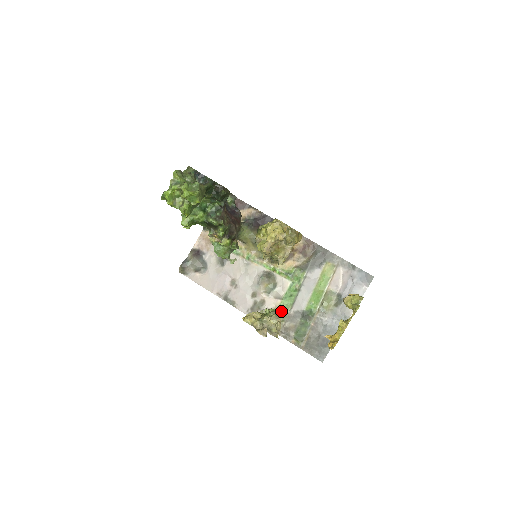
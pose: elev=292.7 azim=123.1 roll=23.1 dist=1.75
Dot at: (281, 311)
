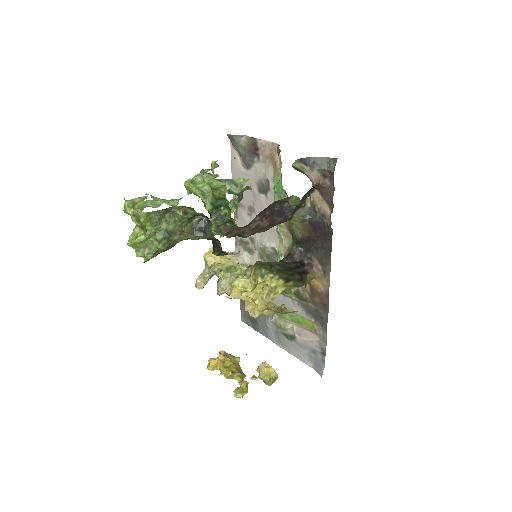
Dot at: occluded
